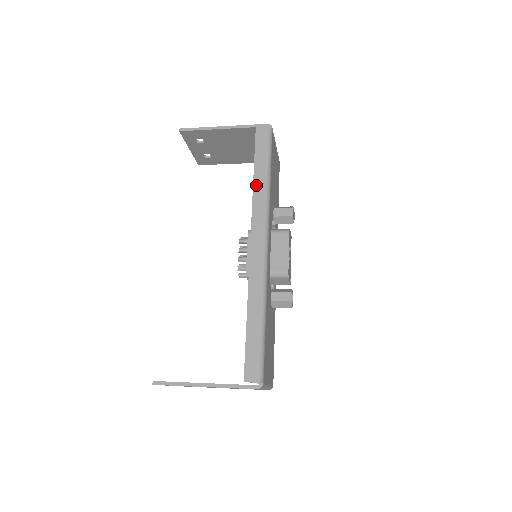
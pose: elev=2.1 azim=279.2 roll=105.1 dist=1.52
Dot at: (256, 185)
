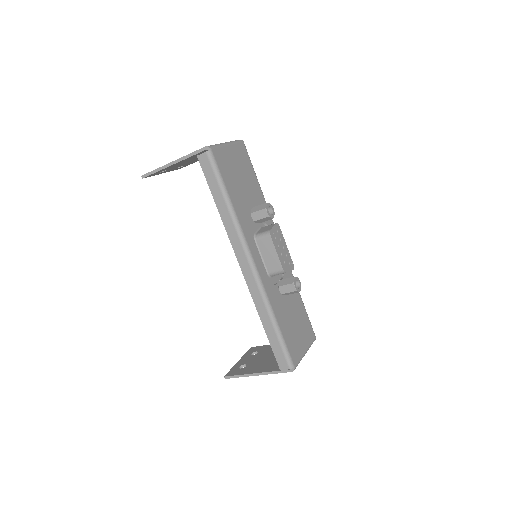
Dot at: (222, 215)
